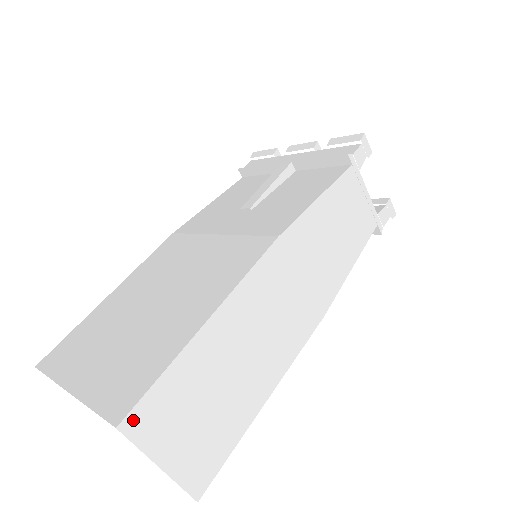
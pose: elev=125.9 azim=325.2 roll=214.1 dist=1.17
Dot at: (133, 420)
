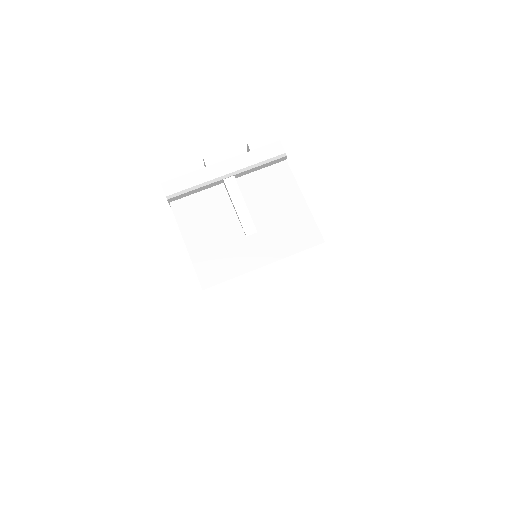
Dot at: (384, 379)
